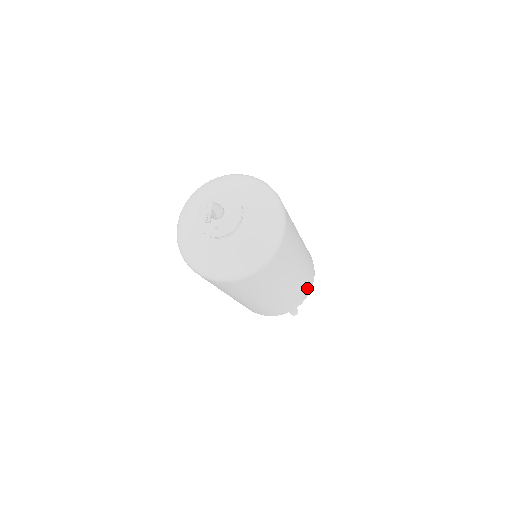
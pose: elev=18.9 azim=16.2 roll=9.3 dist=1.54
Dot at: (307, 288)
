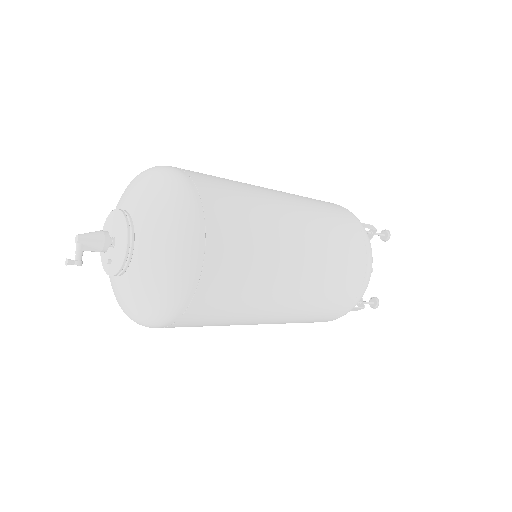
Dot at: (348, 292)
